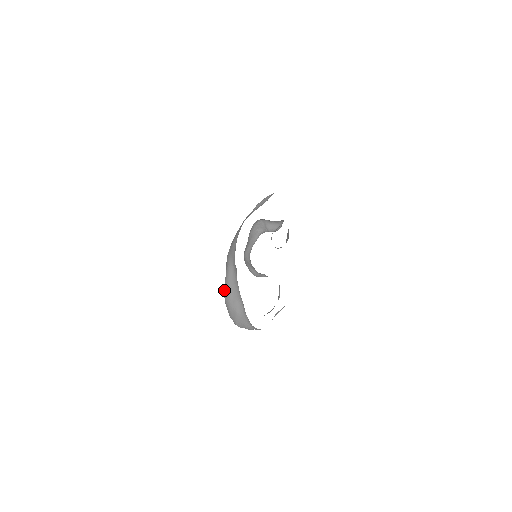
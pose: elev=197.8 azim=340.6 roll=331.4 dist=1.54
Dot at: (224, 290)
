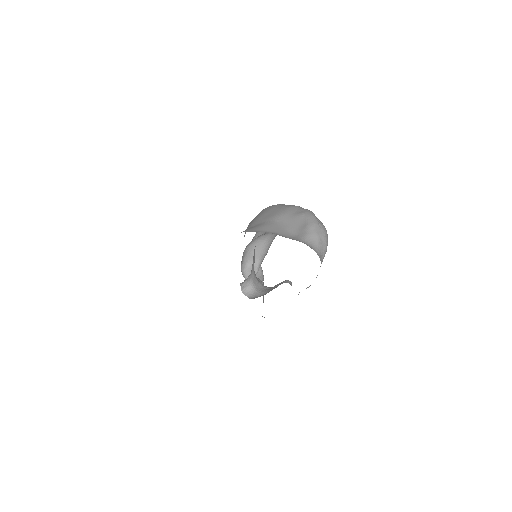
Dot at: occluded
